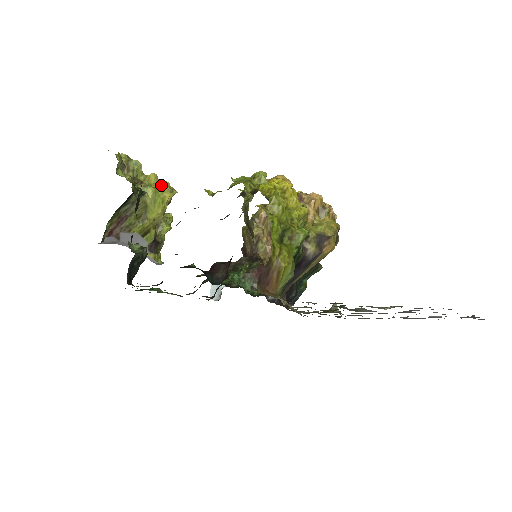
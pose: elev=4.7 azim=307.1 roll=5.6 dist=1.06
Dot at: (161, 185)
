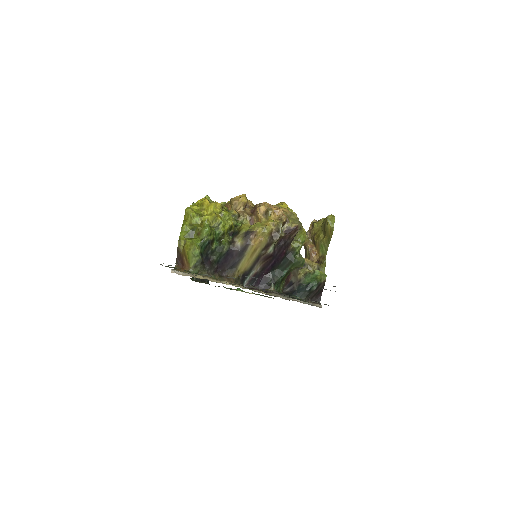
Dot at: occluded
